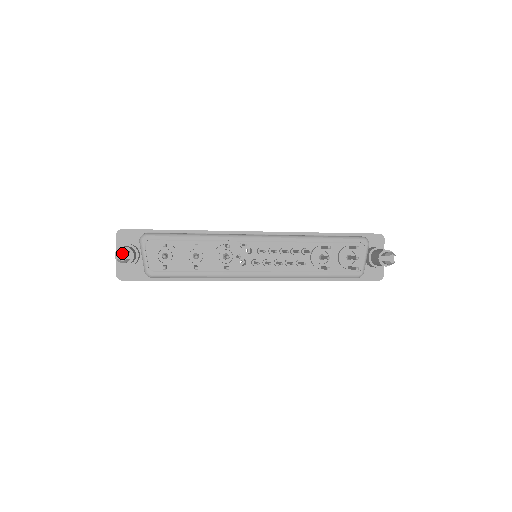
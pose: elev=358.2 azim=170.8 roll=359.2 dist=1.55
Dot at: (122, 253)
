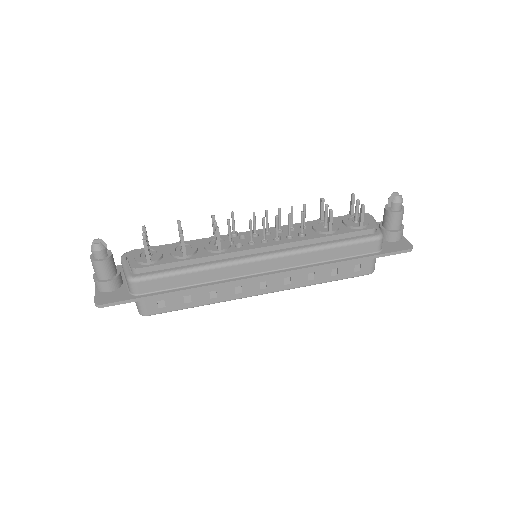
Dot at: occluded
